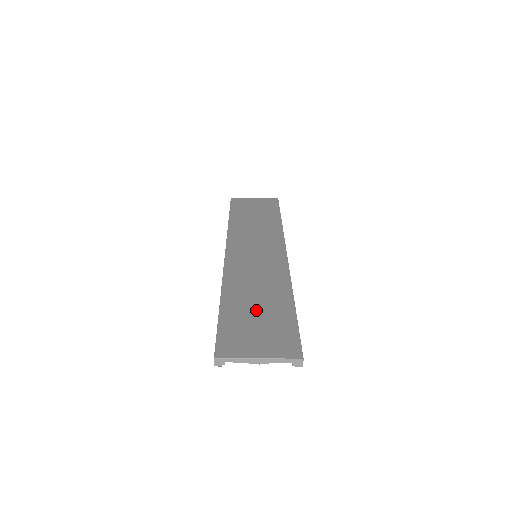
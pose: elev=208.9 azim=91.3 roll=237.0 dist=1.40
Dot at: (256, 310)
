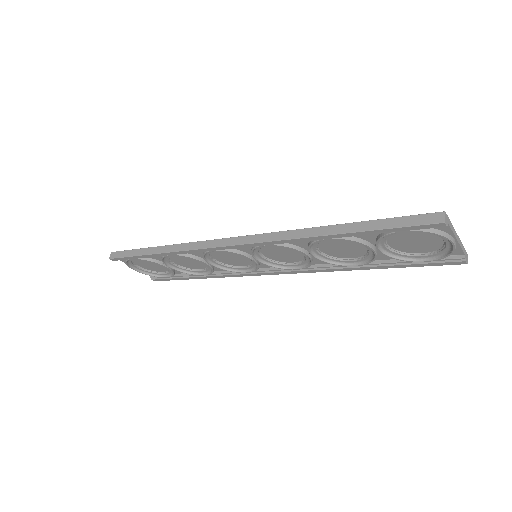
Dot at: occluded
